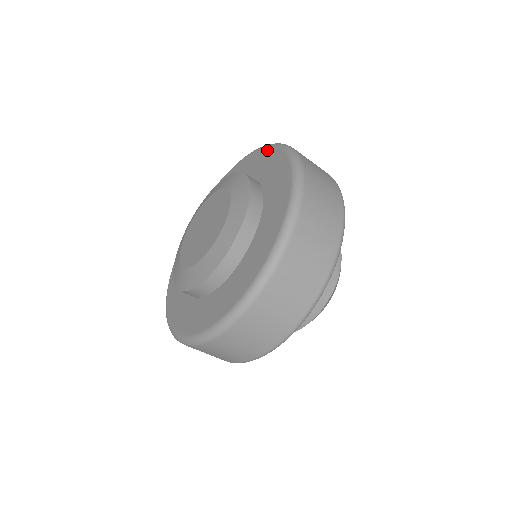
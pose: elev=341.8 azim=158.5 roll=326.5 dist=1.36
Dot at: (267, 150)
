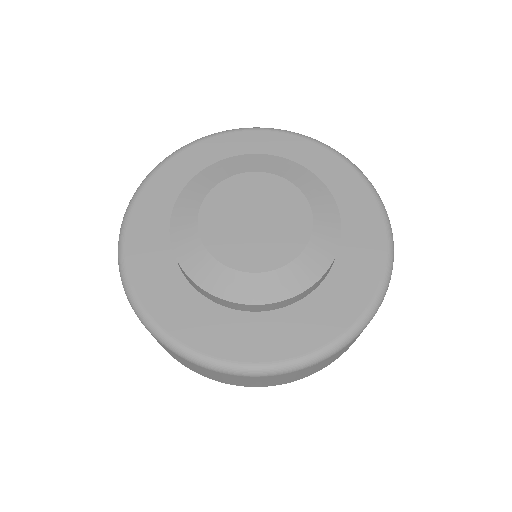
Dot at: (291, 138)
